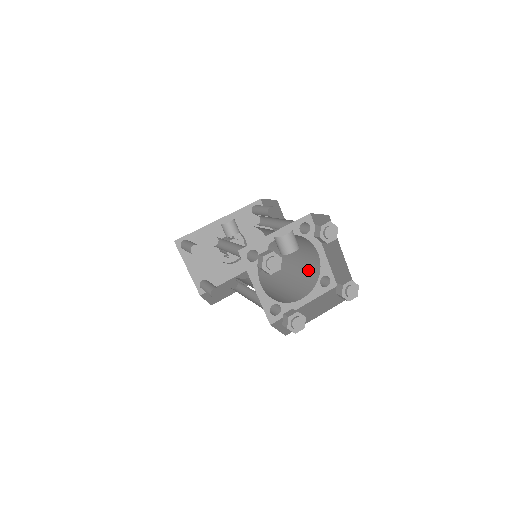
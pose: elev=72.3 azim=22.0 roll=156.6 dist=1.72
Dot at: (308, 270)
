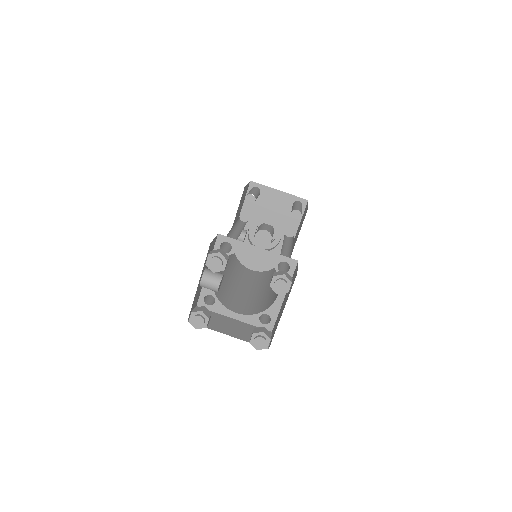
Dot at: occluded
